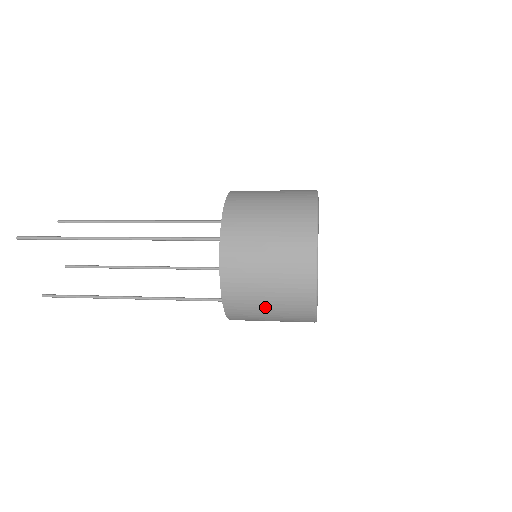
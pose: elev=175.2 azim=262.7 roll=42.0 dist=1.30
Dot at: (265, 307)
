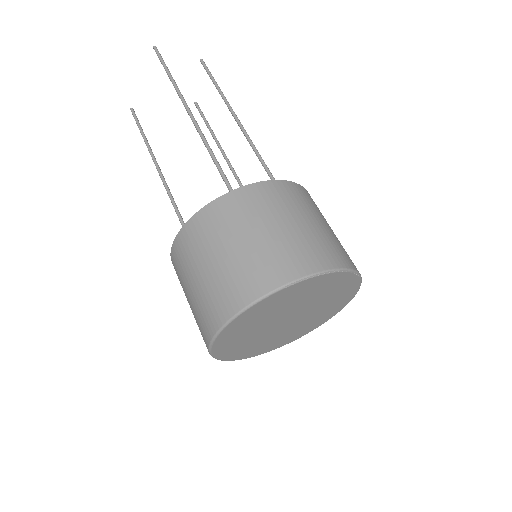
Dot at: occluded
